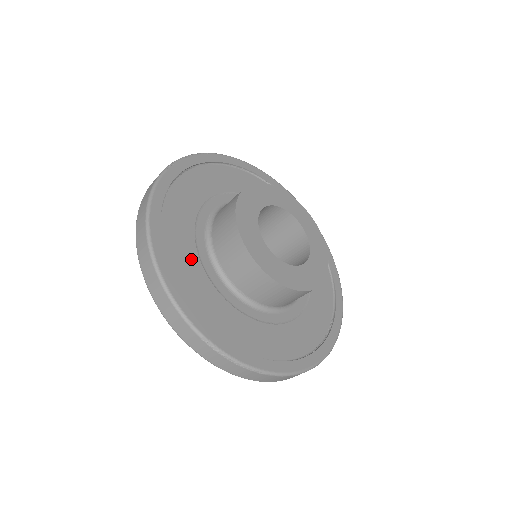
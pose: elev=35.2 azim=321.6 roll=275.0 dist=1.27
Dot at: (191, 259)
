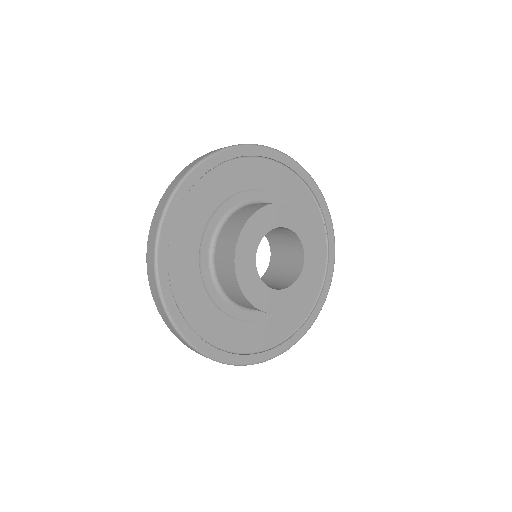
Dot at: (245, 330)
